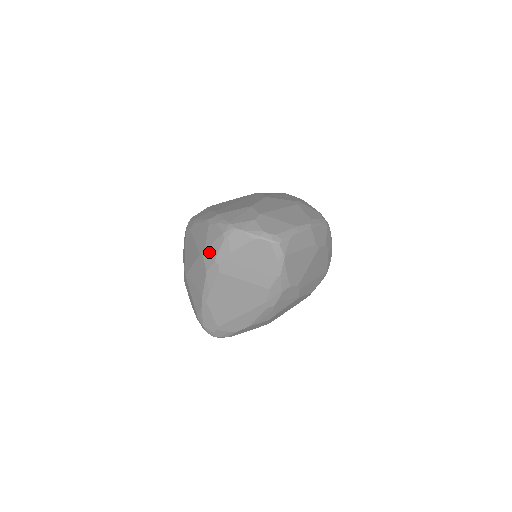
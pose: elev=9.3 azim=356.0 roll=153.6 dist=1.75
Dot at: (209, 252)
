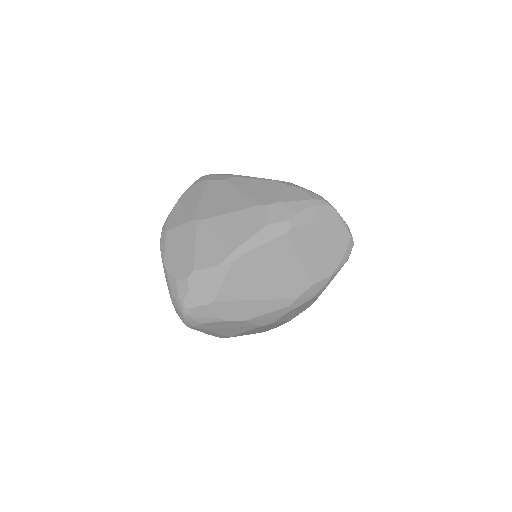
Dot at: (283, 208)
